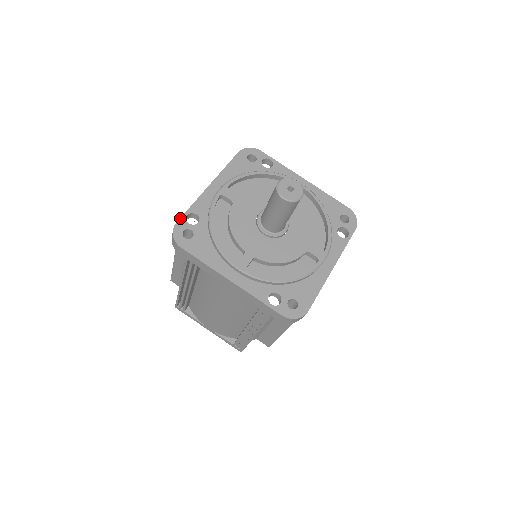
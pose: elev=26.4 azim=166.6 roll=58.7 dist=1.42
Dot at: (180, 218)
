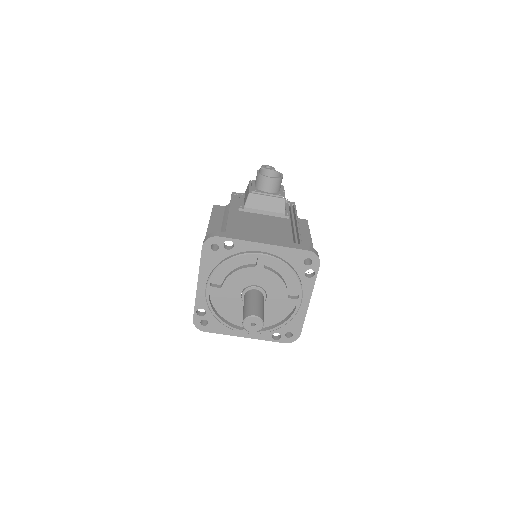
Dot at: (193, 315)
